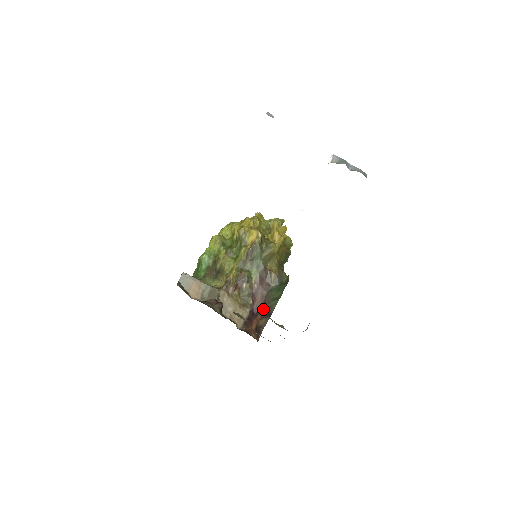
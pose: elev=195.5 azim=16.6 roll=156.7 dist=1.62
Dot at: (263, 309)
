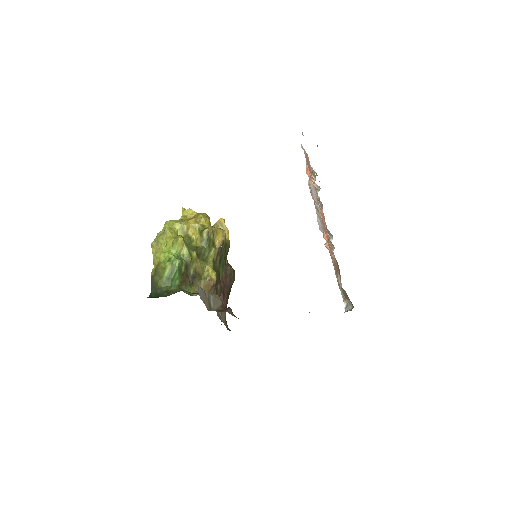
Dot at: occluded
